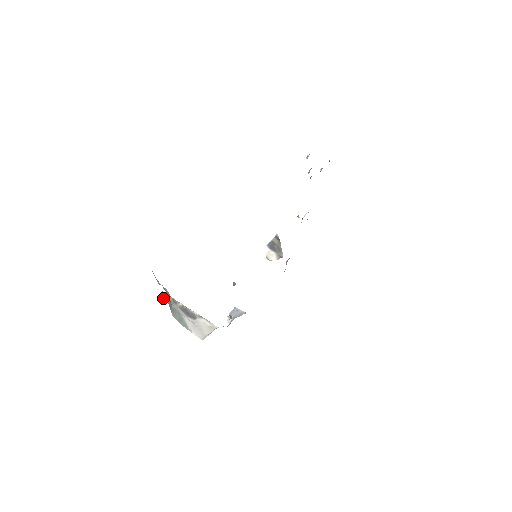
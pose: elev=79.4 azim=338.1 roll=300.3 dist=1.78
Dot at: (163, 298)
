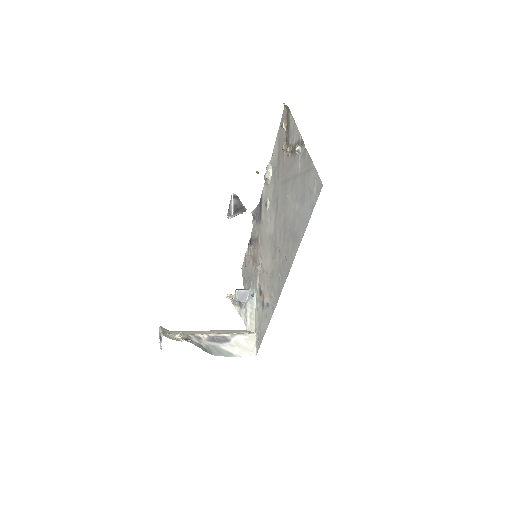
Dot at: (165, 329)
